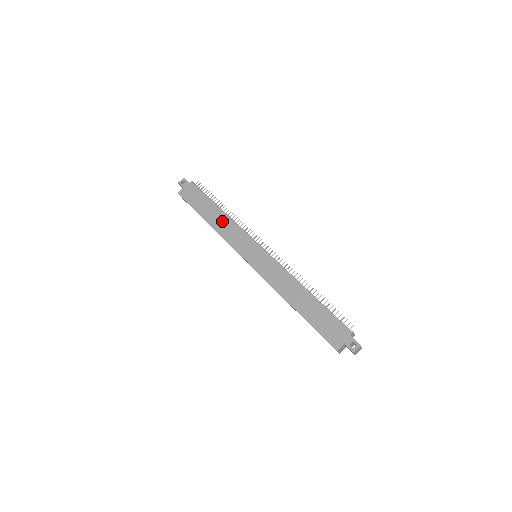
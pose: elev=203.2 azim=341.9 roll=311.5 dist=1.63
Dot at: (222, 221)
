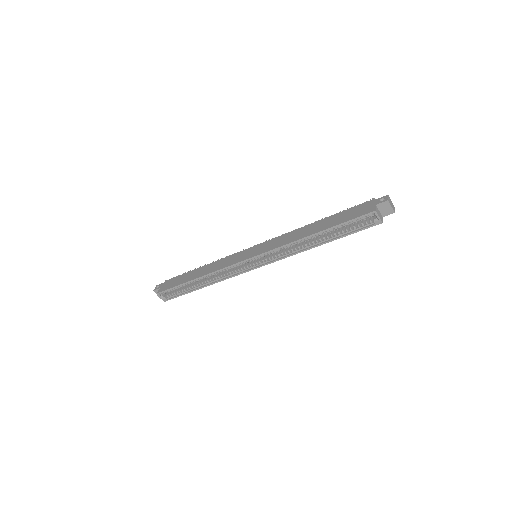
Dot at: (209, 267)
